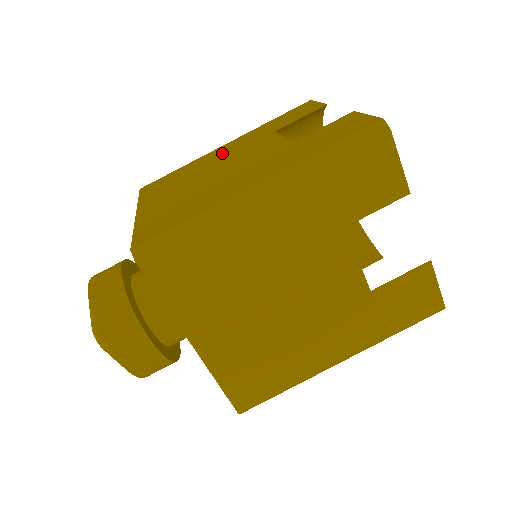
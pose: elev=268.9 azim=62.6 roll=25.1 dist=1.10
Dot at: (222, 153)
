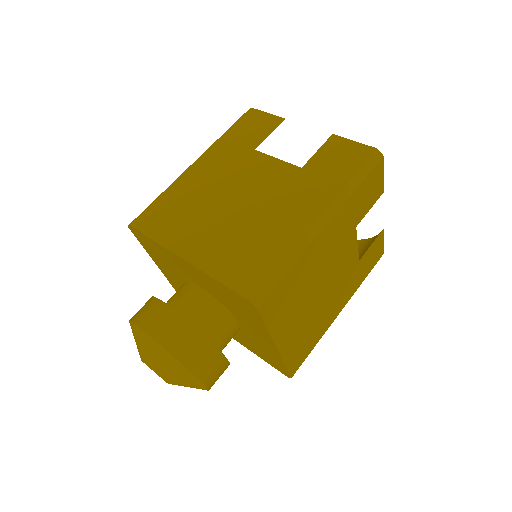
Dot at: occluded
